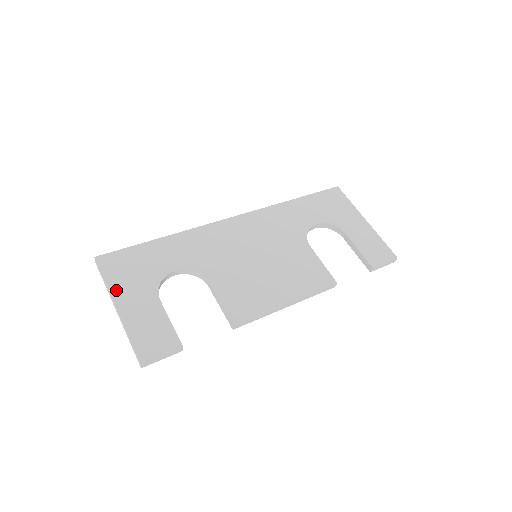
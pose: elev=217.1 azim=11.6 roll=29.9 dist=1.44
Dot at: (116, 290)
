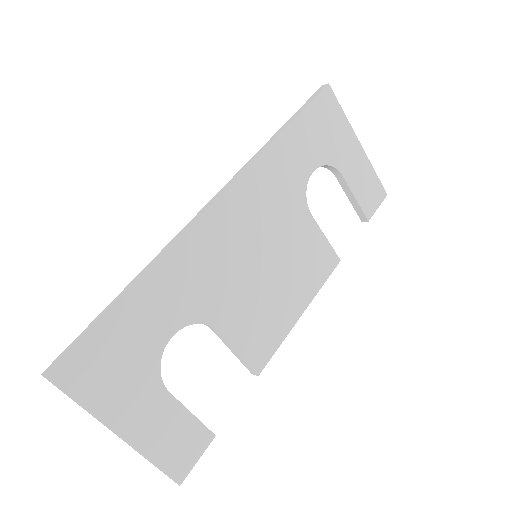
Dot at: (107, 413)
